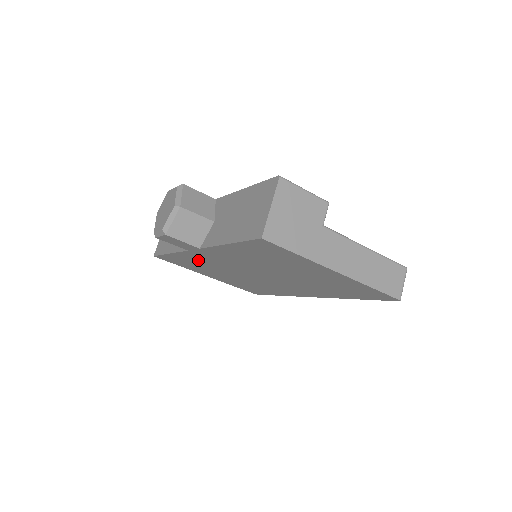
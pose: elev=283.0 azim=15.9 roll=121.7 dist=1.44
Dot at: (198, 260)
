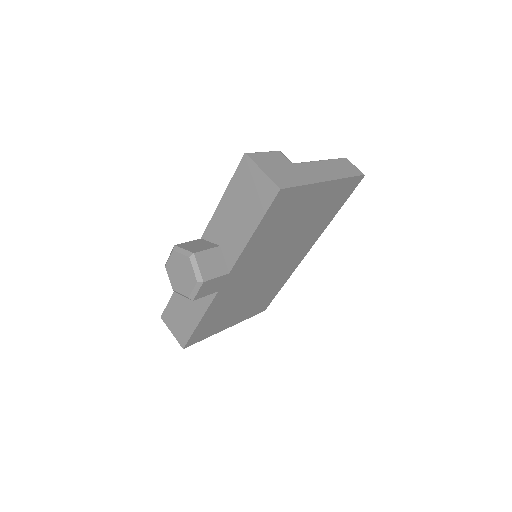
Dot at: (224, 302)
